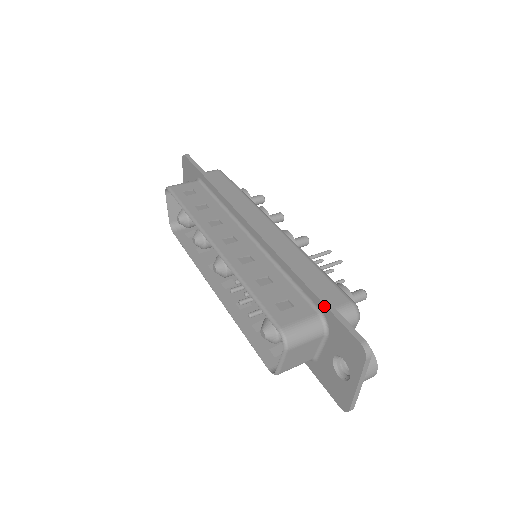
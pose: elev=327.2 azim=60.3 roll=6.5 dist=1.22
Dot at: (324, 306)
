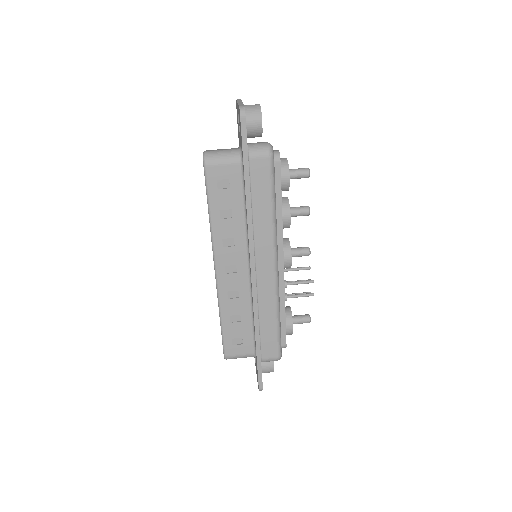
Dot at: (257, 360)
